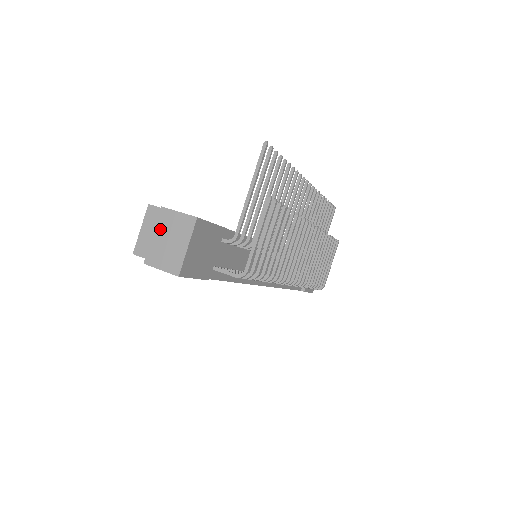
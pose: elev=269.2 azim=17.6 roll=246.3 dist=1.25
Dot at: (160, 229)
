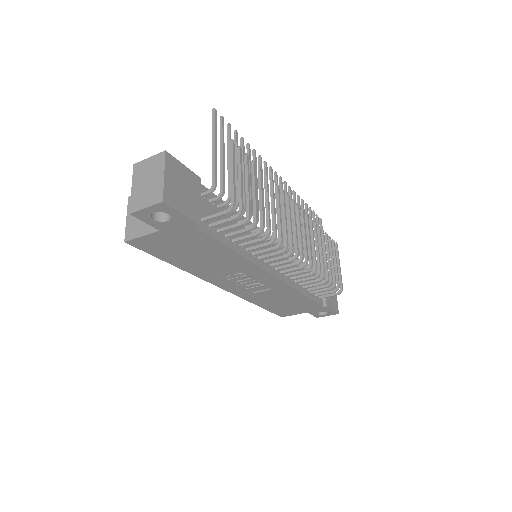
Dot at: (137, 180)
